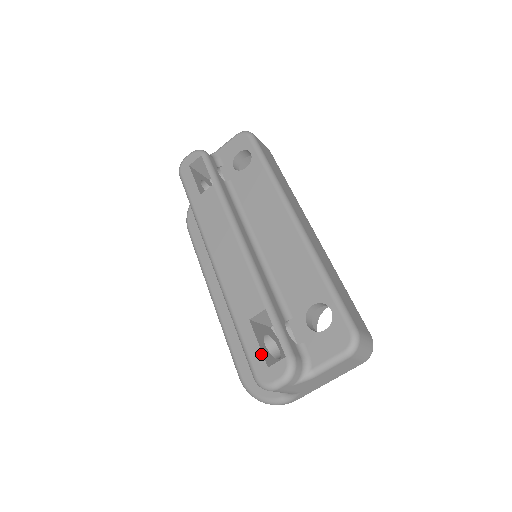
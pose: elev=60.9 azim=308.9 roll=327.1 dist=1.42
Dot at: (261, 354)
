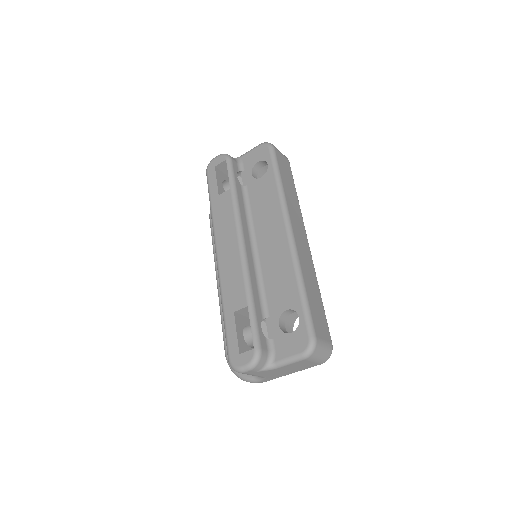
Dot at: (237, 342)
